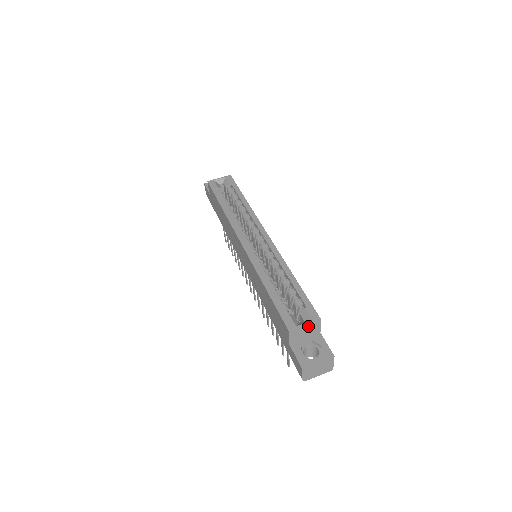
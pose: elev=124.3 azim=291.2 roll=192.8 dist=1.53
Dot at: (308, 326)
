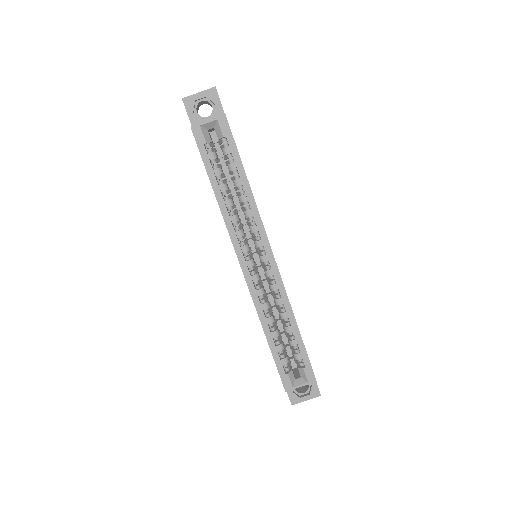
Dot at: (304, 383)
